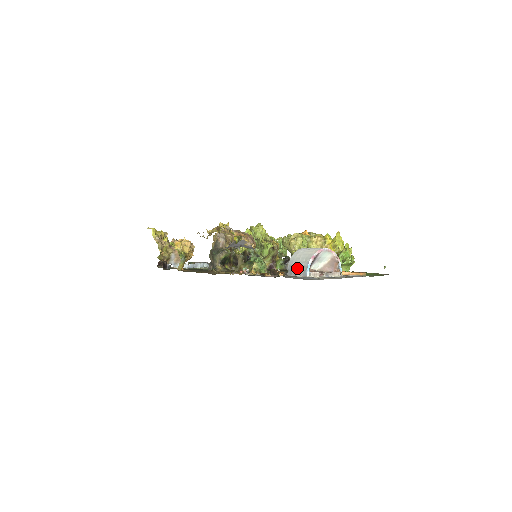
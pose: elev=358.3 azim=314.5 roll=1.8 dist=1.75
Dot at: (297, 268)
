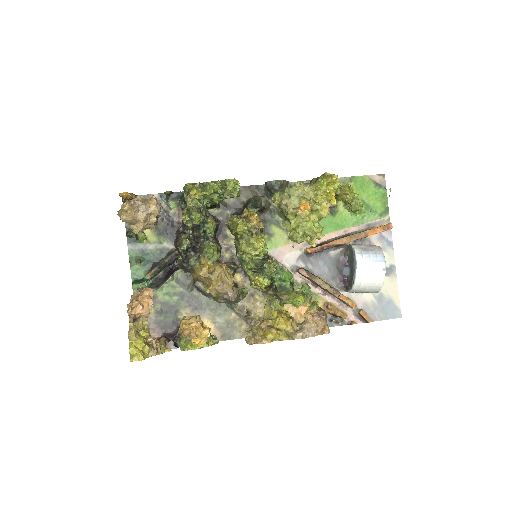
Dot at: occluded
